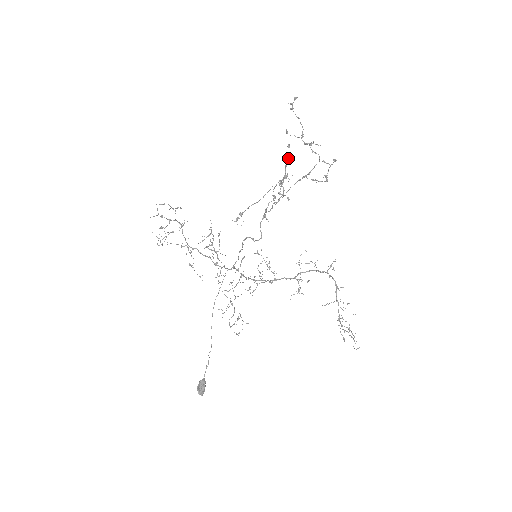
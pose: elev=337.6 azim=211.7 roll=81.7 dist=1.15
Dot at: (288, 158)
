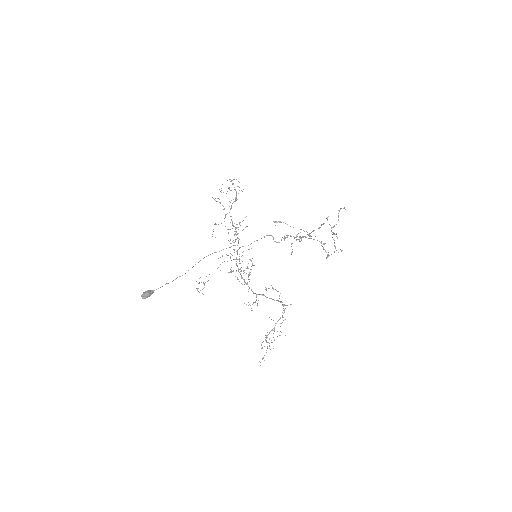
Dot at: (318, 228)
